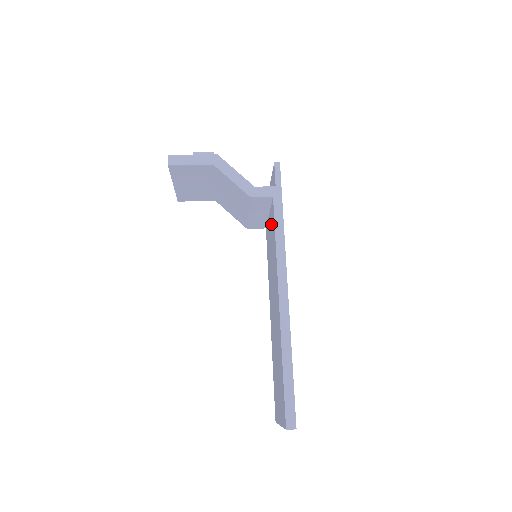
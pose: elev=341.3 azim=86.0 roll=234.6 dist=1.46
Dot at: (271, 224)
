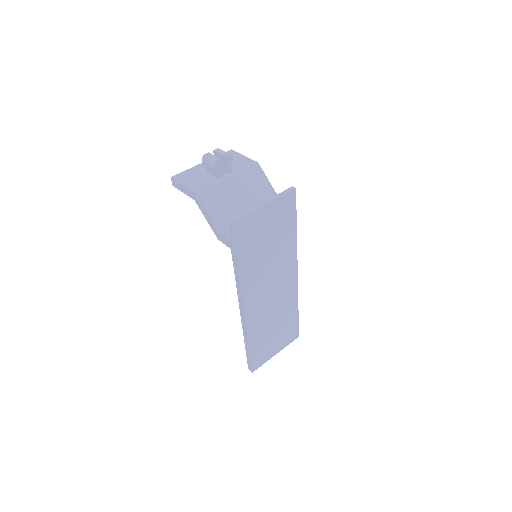
Dot at: occluded
